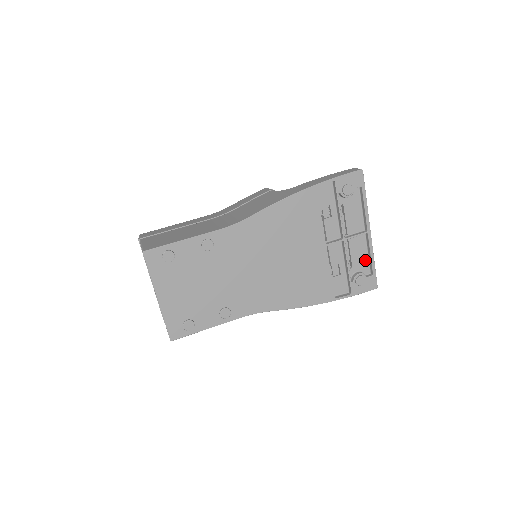
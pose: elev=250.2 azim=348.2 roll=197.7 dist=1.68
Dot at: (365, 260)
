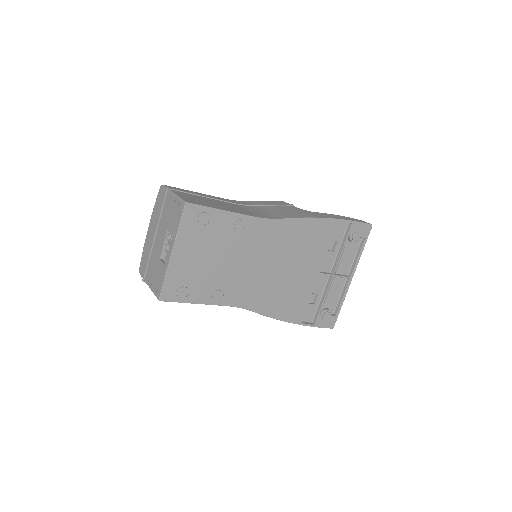
Dot at: (336, 300)
